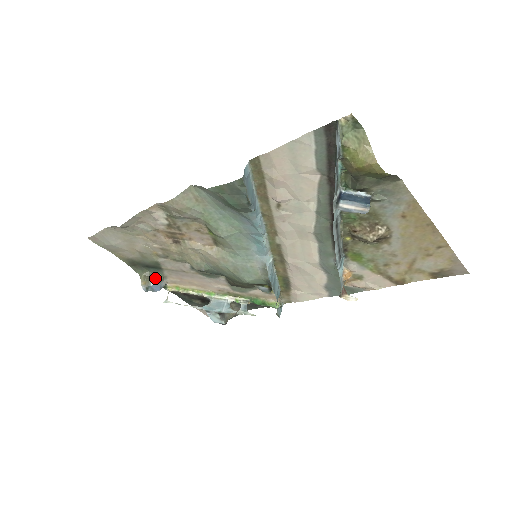
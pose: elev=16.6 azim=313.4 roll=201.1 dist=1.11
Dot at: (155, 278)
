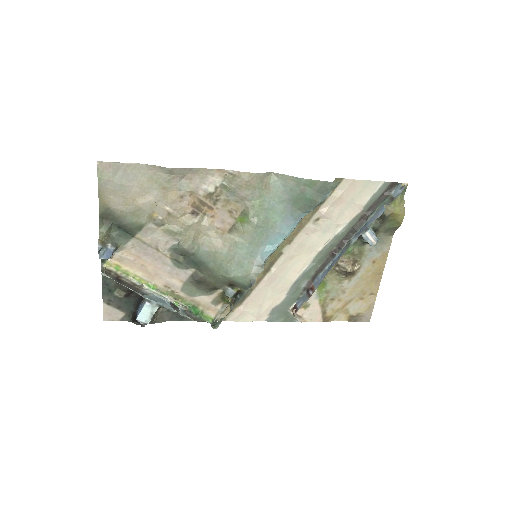
Dot at: (114, 243)
